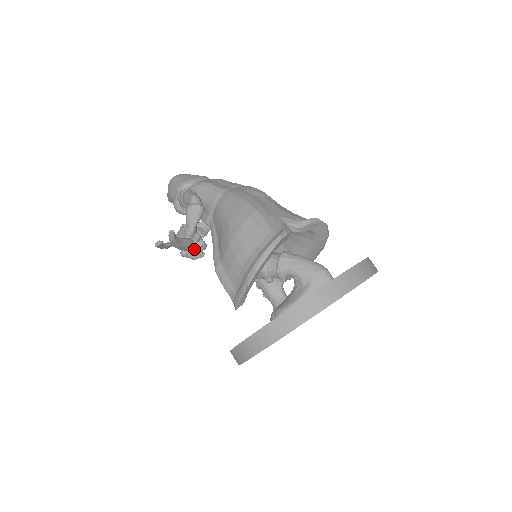
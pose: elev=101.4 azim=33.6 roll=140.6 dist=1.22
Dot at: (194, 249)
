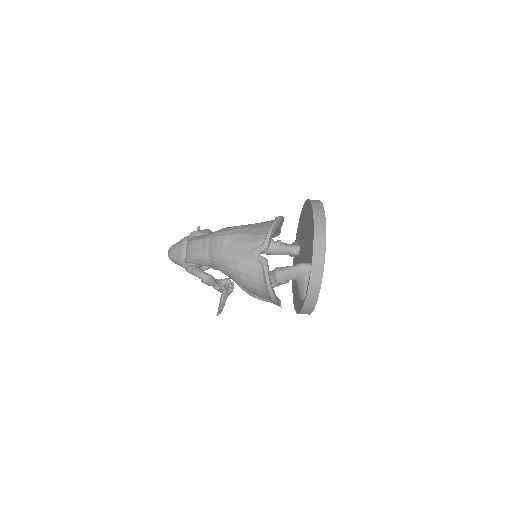
Dot at: (228, 290)
